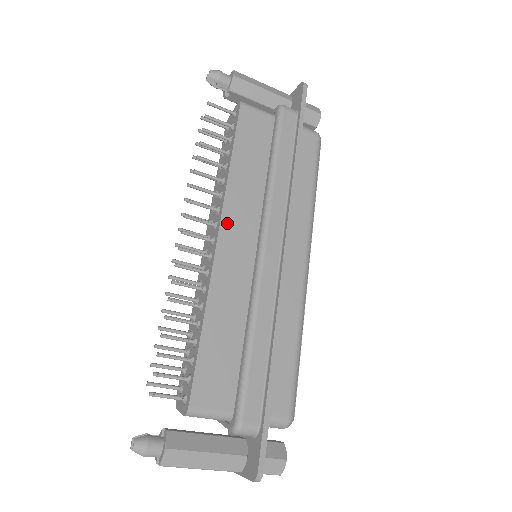
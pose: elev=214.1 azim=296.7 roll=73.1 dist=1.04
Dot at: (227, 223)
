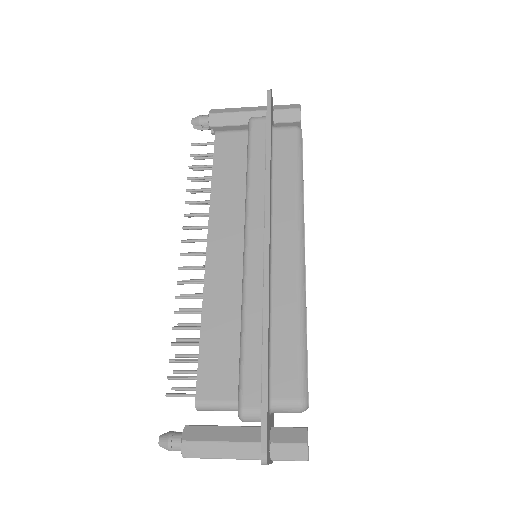
Dot at: (214, 235)
